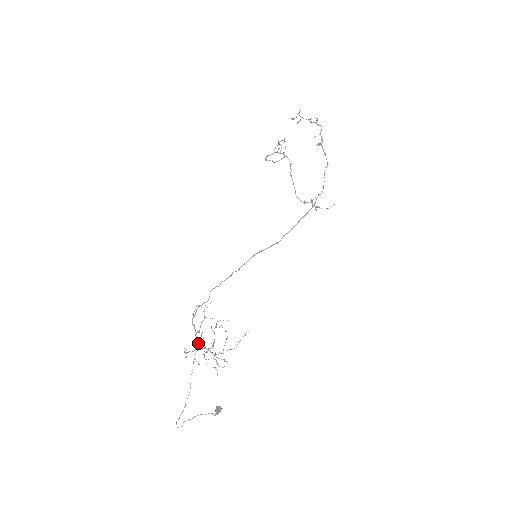
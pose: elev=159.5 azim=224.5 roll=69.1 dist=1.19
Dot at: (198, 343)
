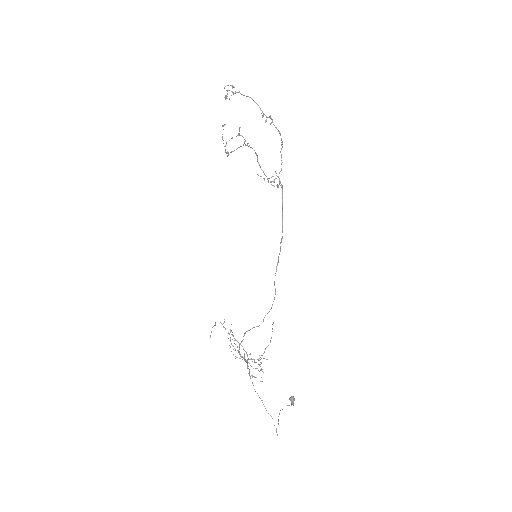
Dot at: (245, 361)
